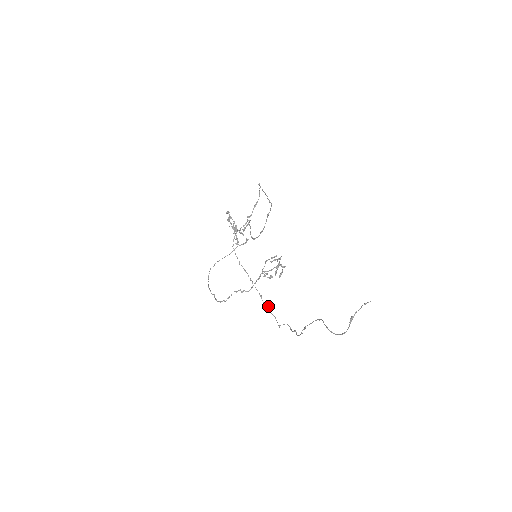
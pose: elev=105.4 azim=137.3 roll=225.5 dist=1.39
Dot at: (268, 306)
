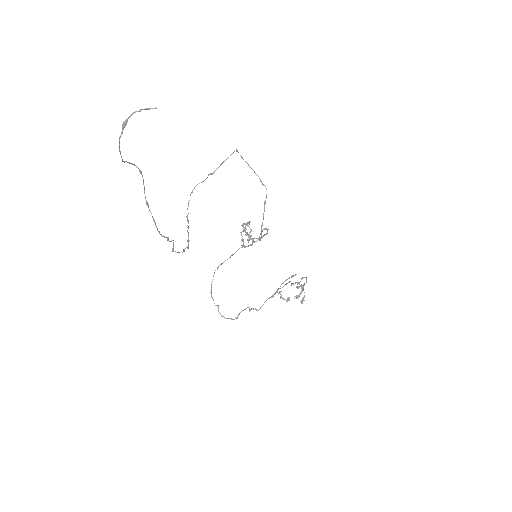
Dot at: (187, 246)
